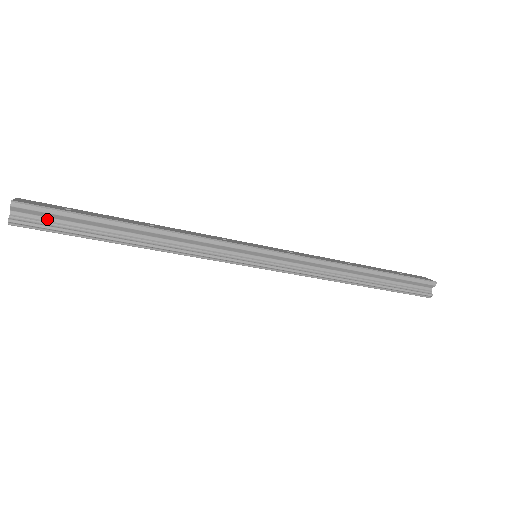
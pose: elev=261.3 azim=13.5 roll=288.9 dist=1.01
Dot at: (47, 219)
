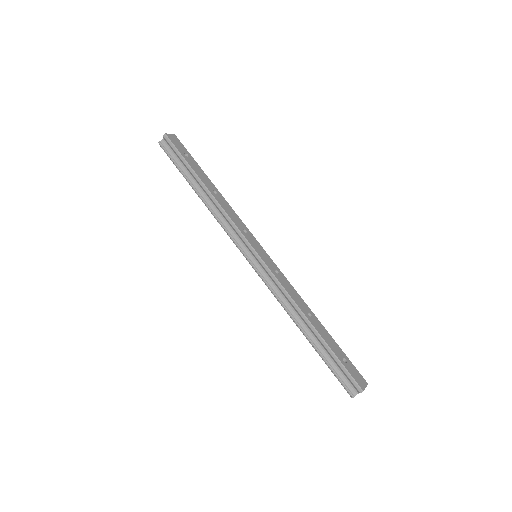
Dot at: (173, 153)
